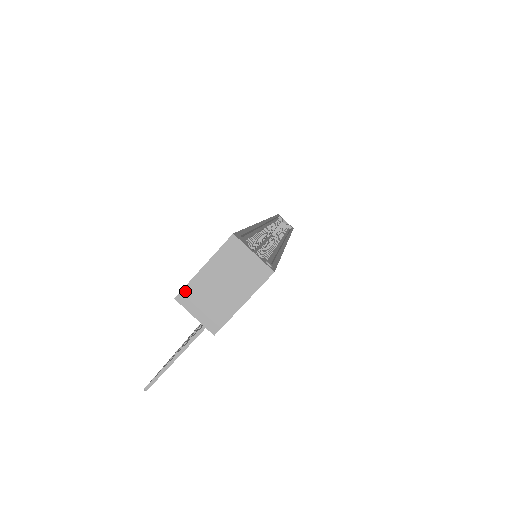
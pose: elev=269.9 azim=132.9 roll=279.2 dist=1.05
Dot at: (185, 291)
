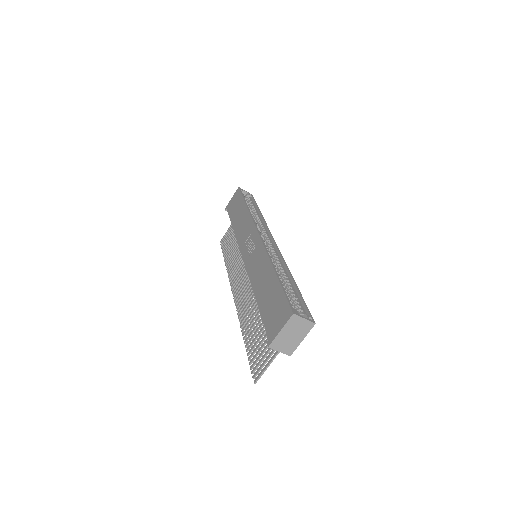
Dot at: (273, 343)
